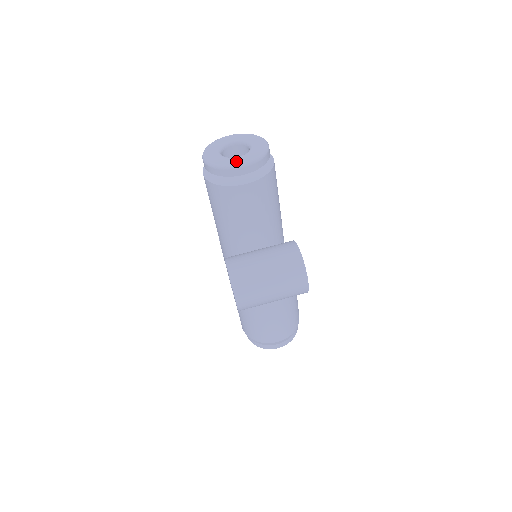
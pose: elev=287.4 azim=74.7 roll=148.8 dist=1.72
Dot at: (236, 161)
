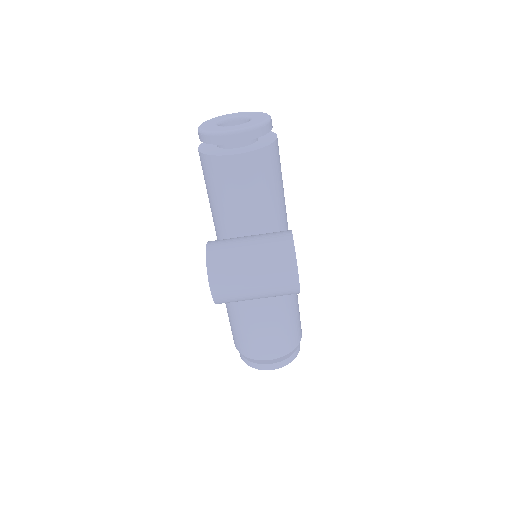
Dot at: (229, 128)
